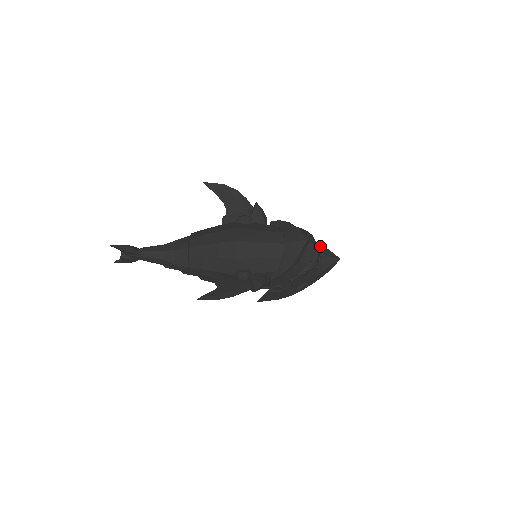
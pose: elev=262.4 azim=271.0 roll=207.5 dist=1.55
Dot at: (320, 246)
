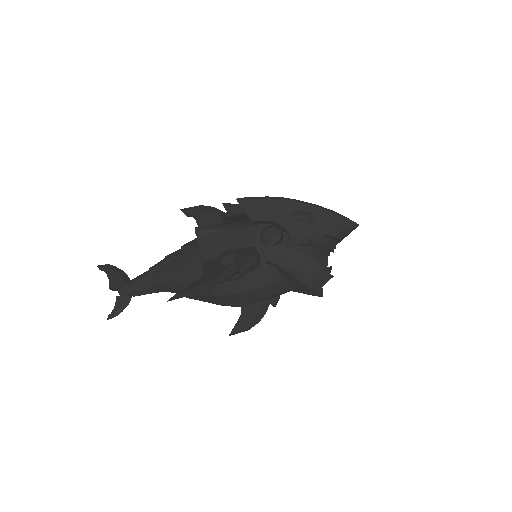
Dot at: (332, 234)
